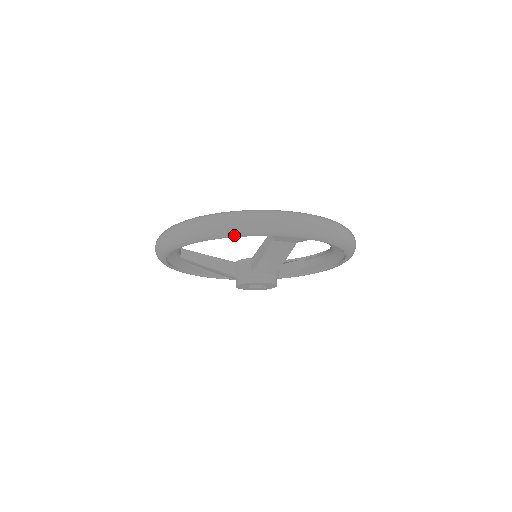
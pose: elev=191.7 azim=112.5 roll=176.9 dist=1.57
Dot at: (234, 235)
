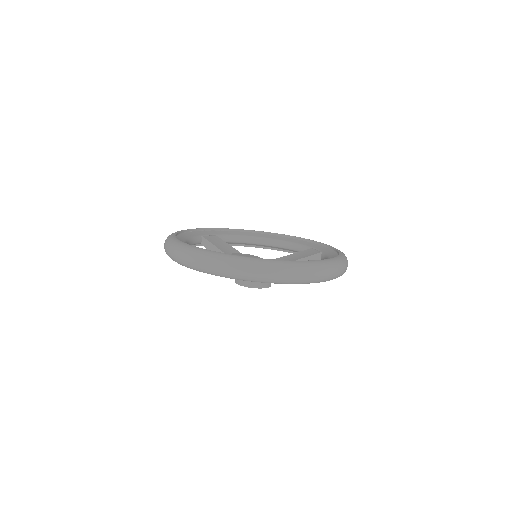
Dot at: (190, 268)
